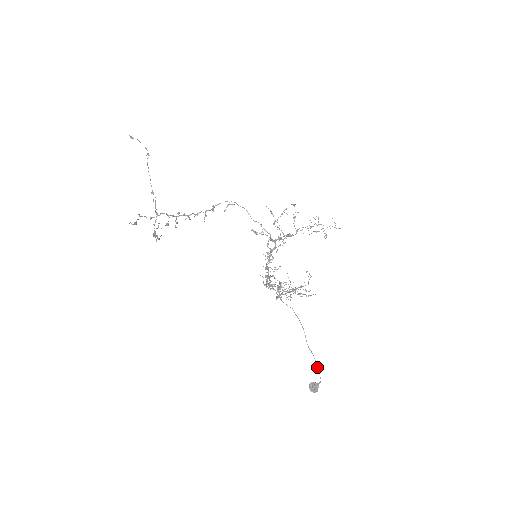
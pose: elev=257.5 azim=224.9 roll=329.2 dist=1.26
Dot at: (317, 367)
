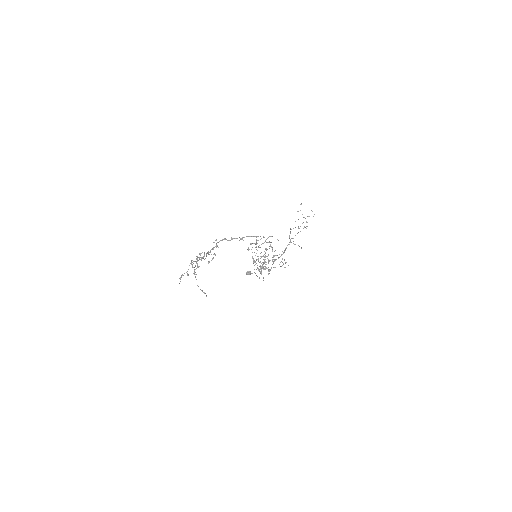
Dot at: occluded
